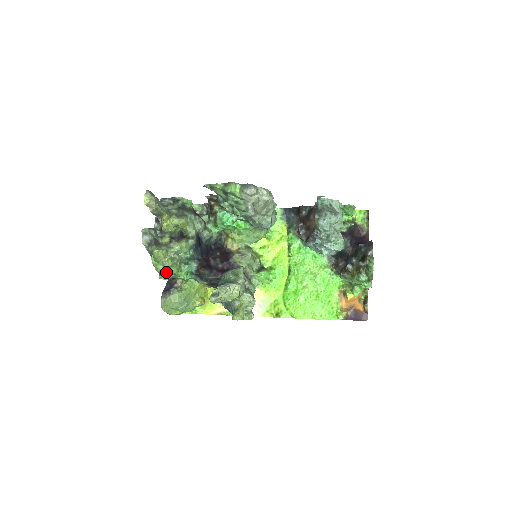
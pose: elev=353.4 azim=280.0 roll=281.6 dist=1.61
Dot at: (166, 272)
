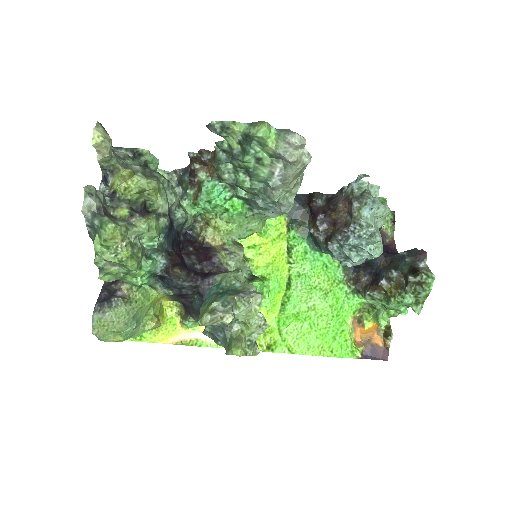
Dot at: (113, 268)
